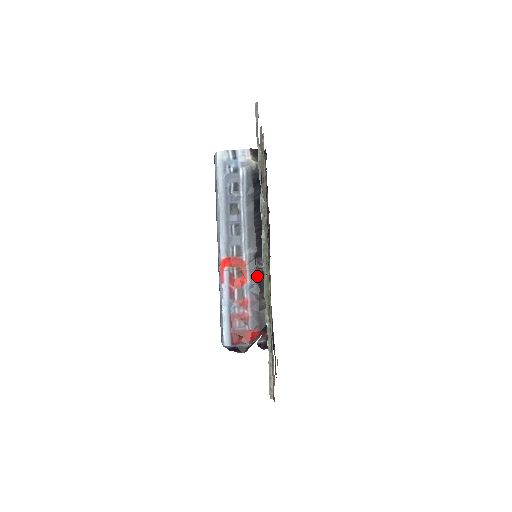
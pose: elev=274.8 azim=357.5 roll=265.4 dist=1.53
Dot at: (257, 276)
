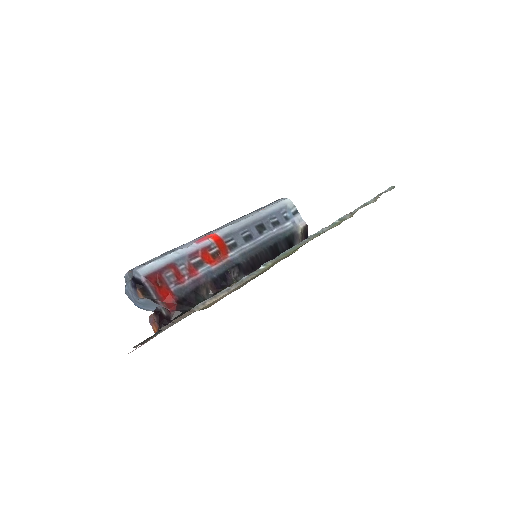
Dot at: (223, 274)
